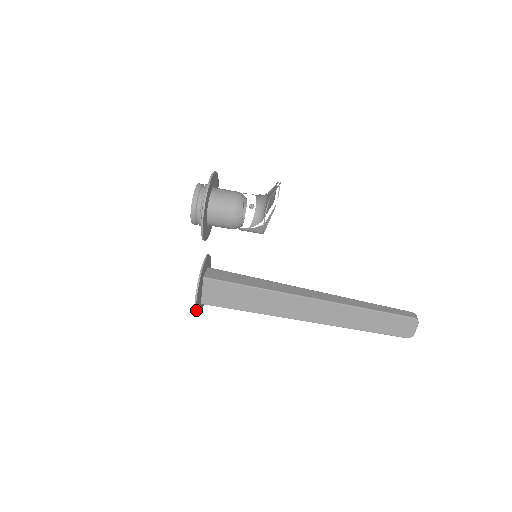
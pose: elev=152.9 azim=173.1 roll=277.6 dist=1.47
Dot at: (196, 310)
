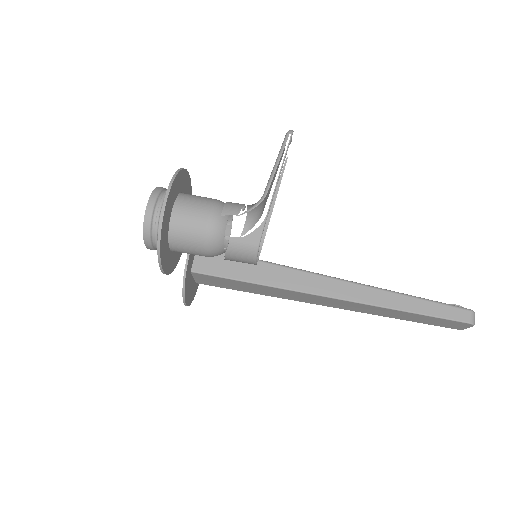
Dot at: (189, 303)
